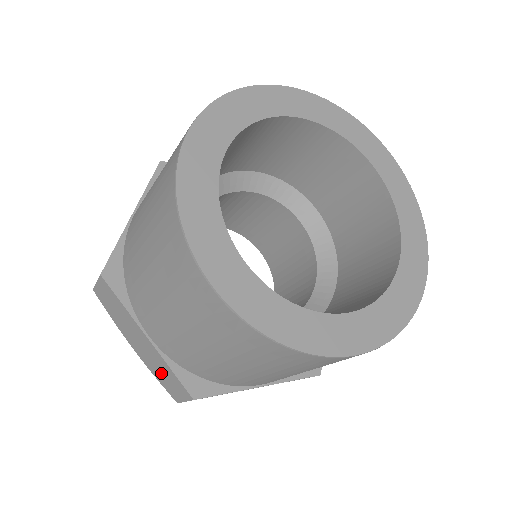
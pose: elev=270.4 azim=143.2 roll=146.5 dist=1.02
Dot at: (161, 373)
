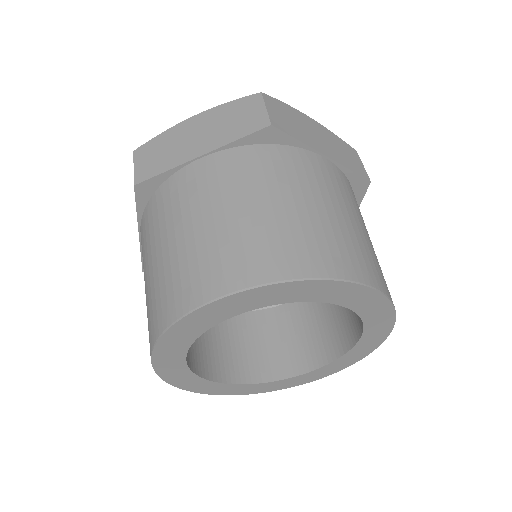
Dot at: occluded
